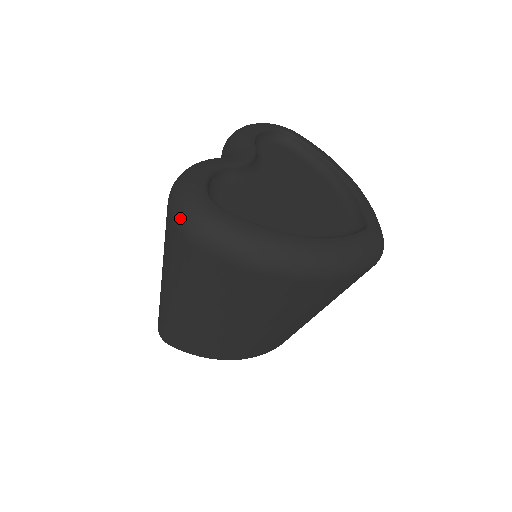
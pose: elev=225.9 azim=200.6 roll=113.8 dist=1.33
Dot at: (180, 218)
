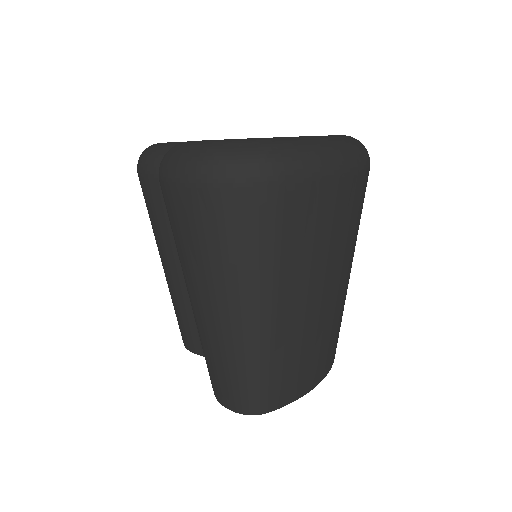
Dot at: (230, 167)
